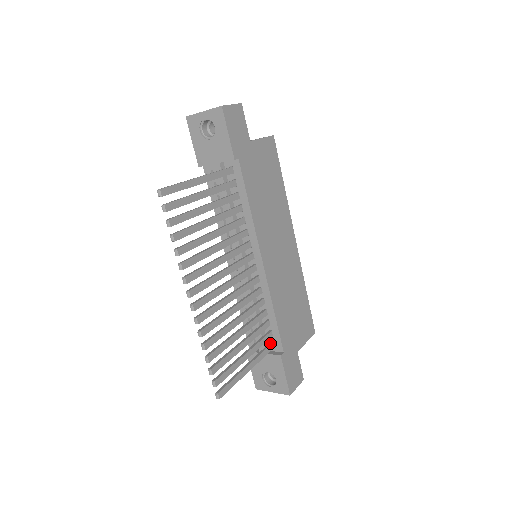
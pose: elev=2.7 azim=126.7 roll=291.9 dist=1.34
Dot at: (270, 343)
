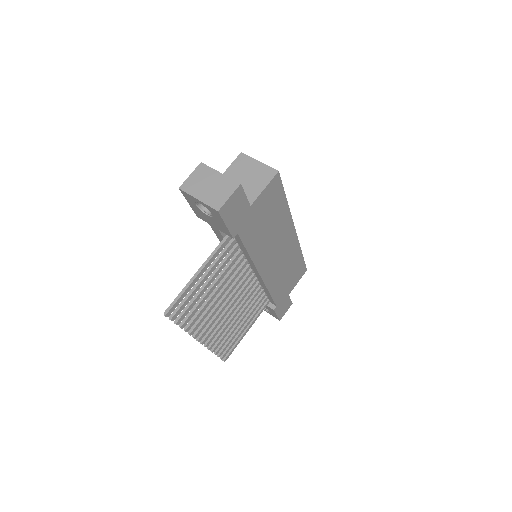
Dot at: (266, 302)
